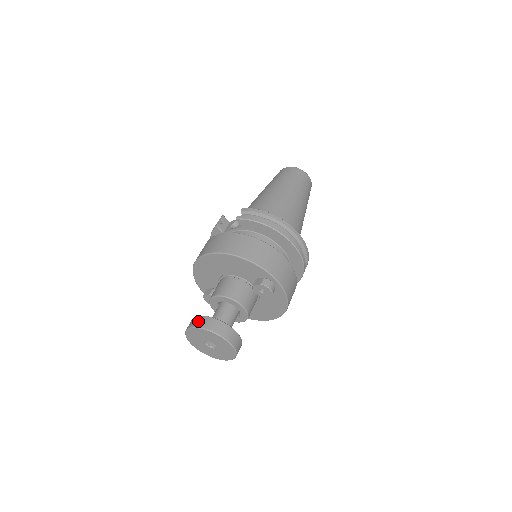
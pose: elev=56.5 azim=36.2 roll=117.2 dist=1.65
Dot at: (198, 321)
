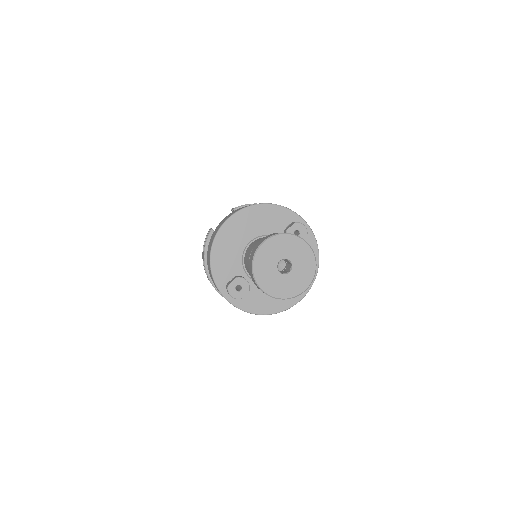
Dot at: (265, 238)
